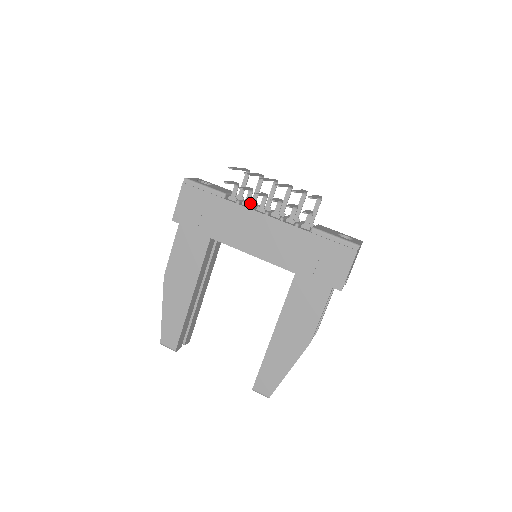
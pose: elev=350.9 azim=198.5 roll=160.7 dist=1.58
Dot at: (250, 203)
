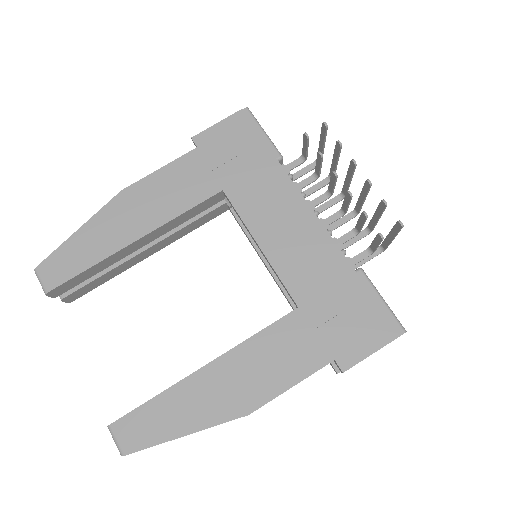
Dot at: occluded
